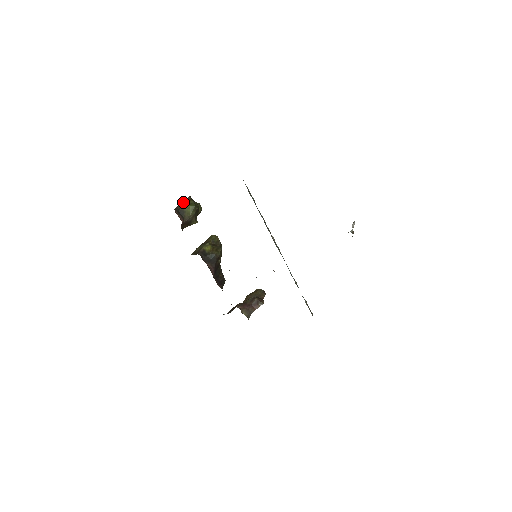
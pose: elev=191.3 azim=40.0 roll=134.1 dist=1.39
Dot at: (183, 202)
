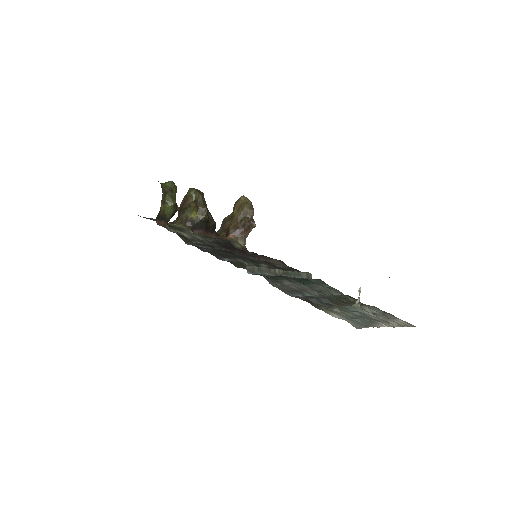
Dot at: (160, 207)
